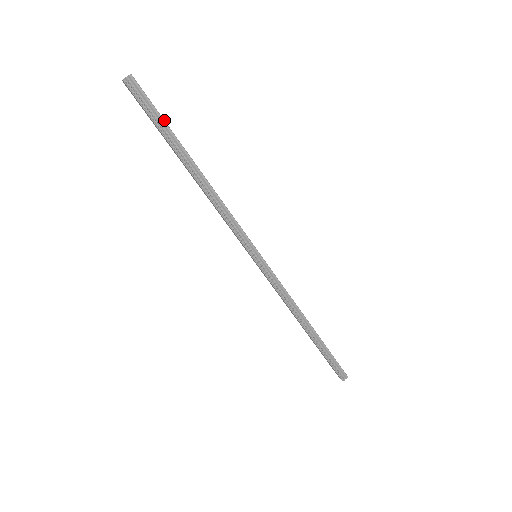
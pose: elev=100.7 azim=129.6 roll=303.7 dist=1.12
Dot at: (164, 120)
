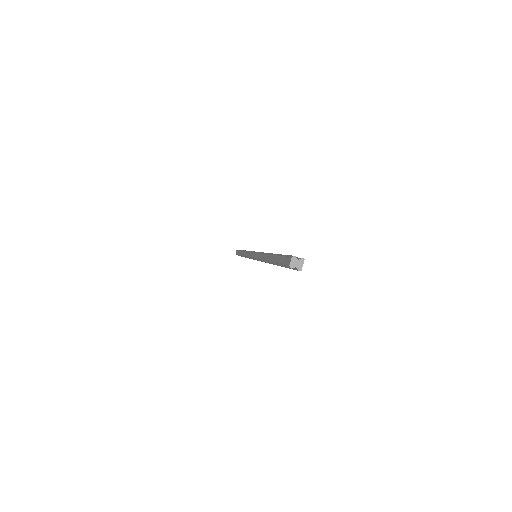
Dot at: occluded
